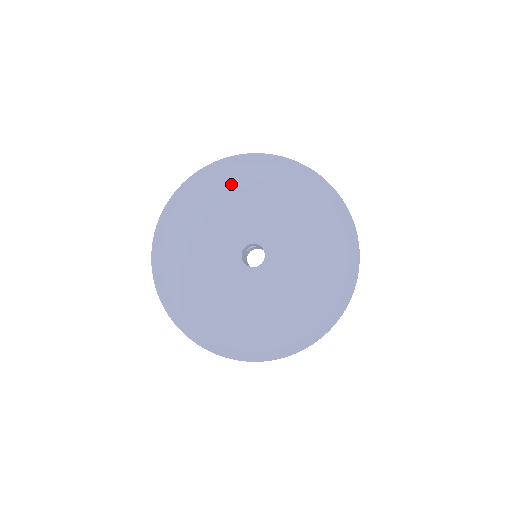
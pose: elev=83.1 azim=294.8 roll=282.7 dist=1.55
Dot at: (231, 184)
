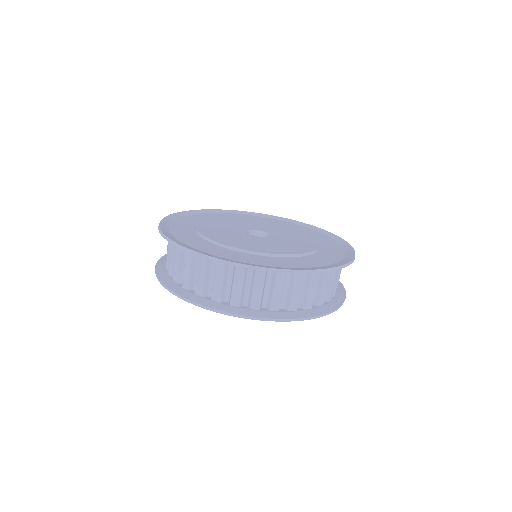
Dot at: occluded
